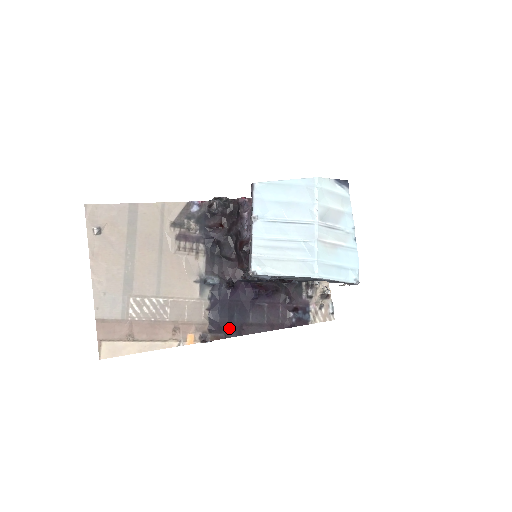
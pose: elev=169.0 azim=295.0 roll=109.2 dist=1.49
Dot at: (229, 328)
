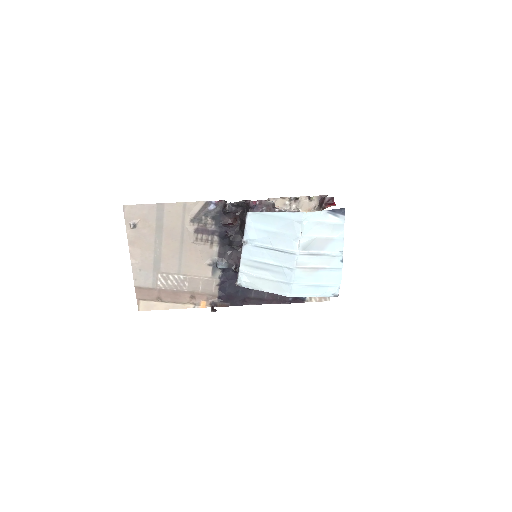
Dot at: (234, 300)
